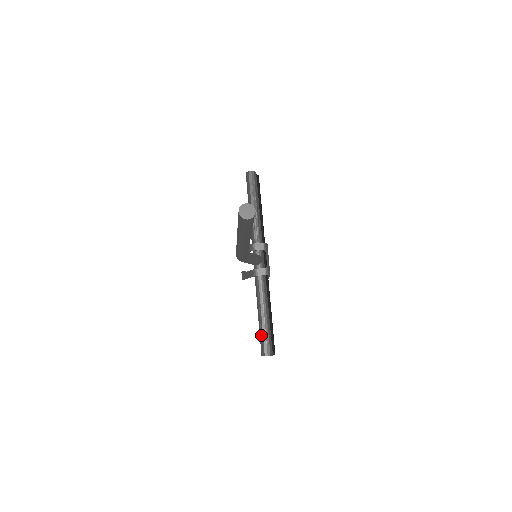
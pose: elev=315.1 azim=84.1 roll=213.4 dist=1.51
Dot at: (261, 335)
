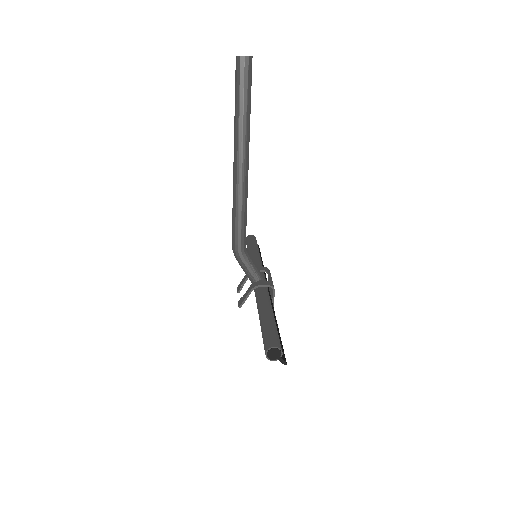
Dot at: (264, 331)
